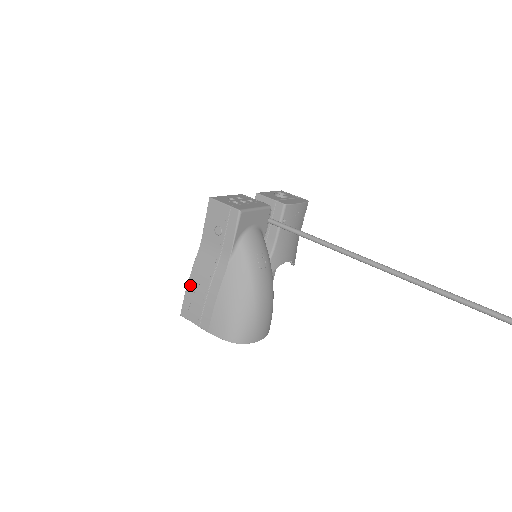
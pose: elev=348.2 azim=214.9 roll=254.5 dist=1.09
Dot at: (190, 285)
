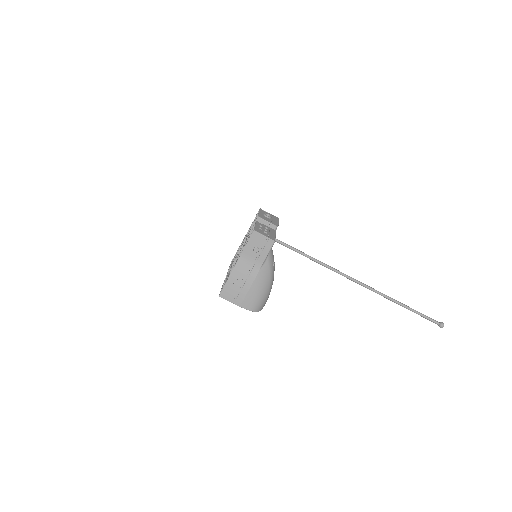
Dot at: (230, 279)
